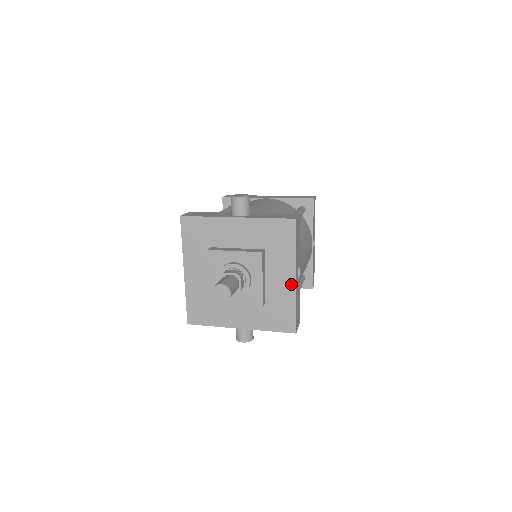
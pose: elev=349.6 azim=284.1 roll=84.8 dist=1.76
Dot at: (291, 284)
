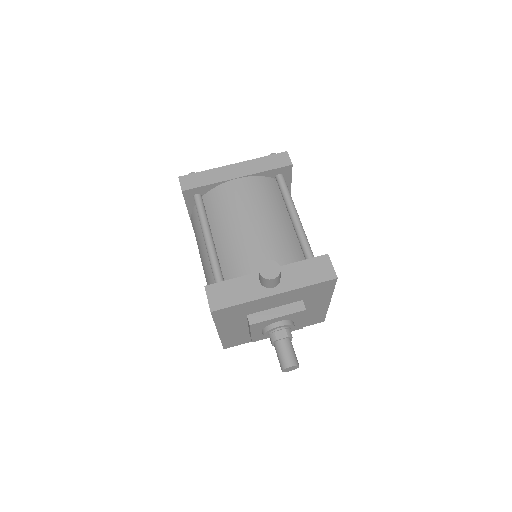
Dot at: (325, 306)
